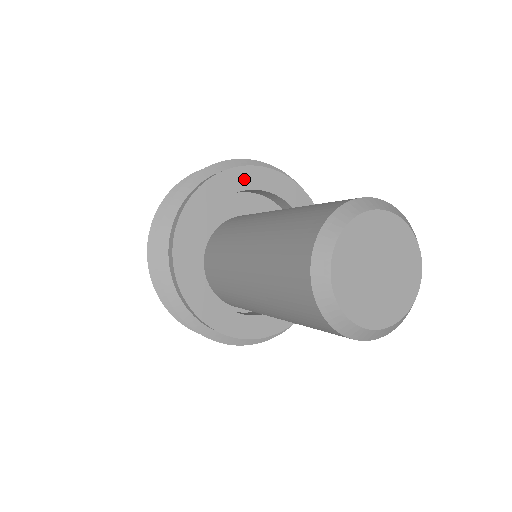
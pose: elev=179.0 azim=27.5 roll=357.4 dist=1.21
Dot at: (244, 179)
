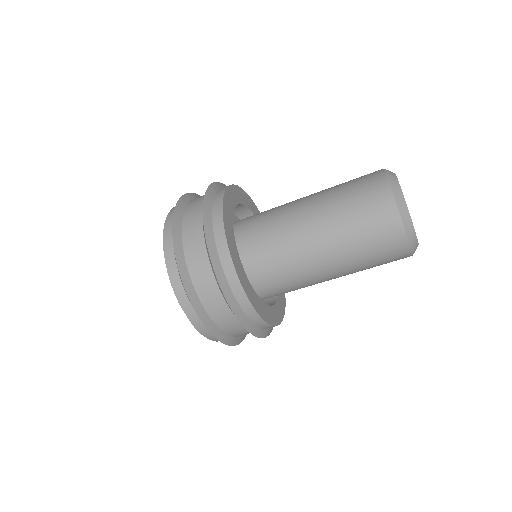
Dot at: occluded
